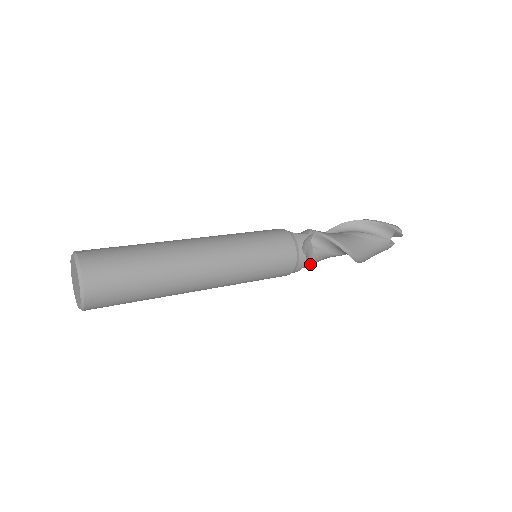
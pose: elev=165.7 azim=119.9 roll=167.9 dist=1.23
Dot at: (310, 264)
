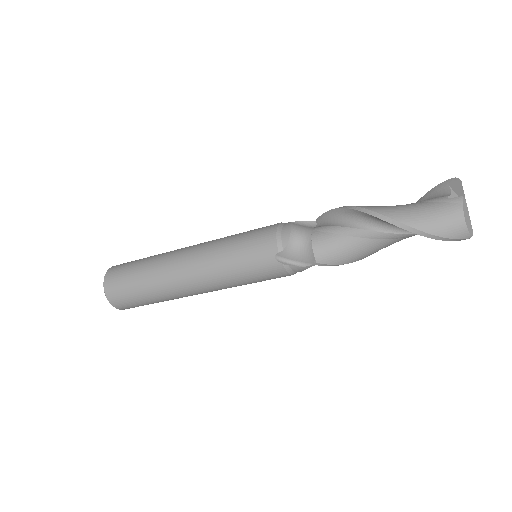
Dot at: (315, 243)
